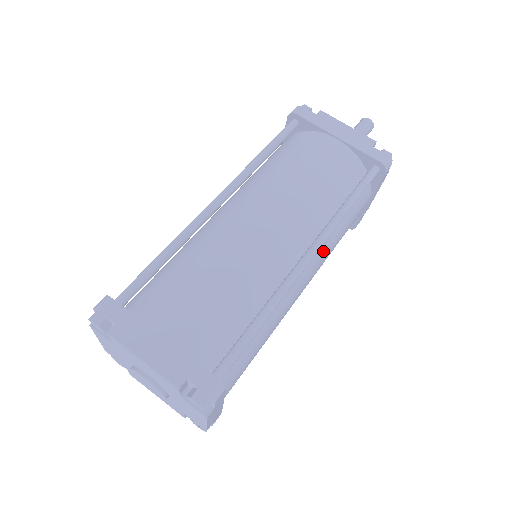
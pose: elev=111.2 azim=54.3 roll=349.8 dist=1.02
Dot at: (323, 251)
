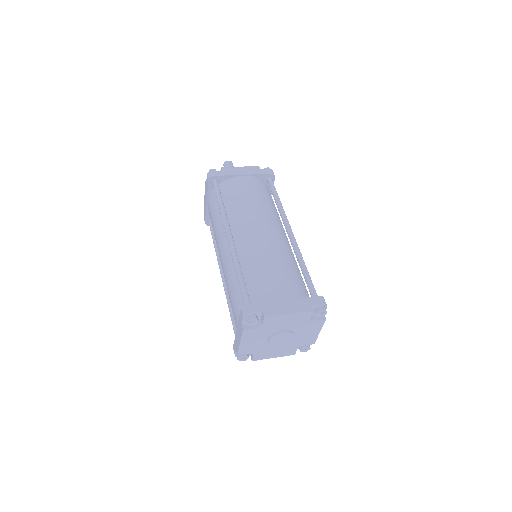
Dot at: (284, 230)
